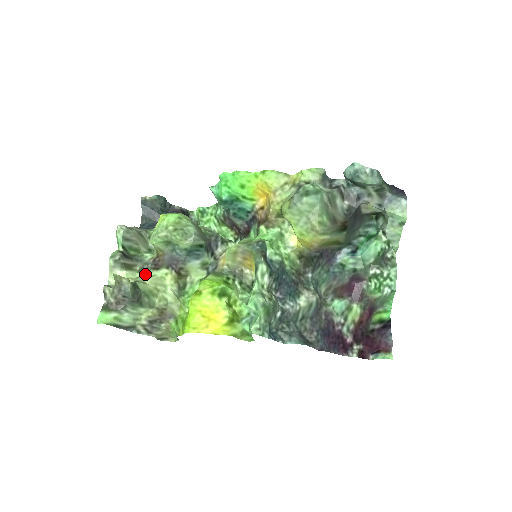
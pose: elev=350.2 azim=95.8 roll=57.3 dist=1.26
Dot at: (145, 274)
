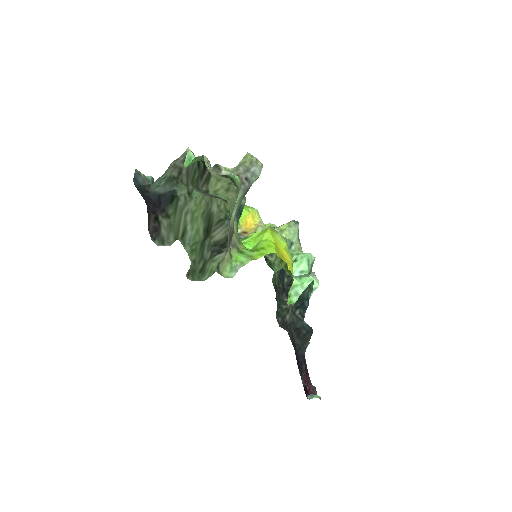
Dot at: (216, 195)
